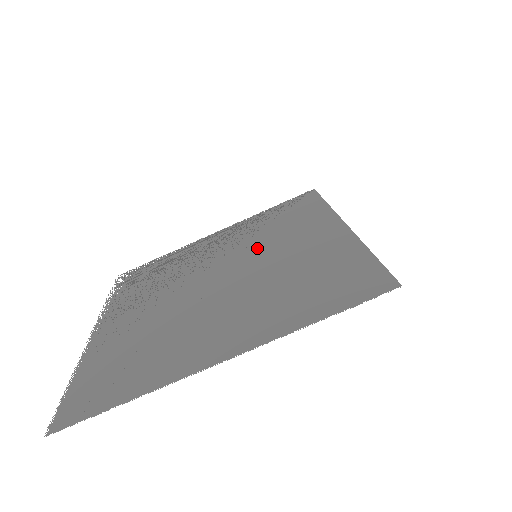
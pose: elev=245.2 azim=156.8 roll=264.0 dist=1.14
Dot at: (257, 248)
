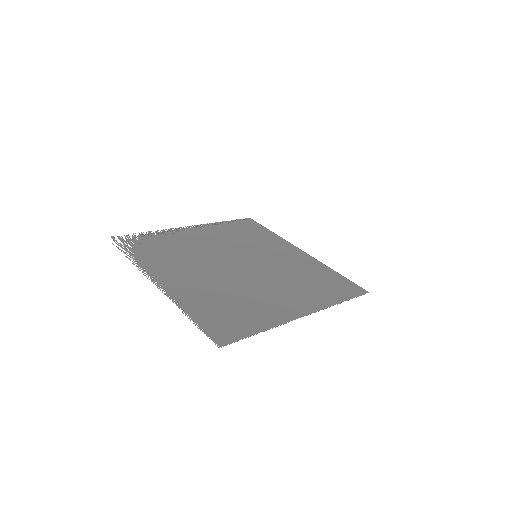
Dot at: (250, 250)
